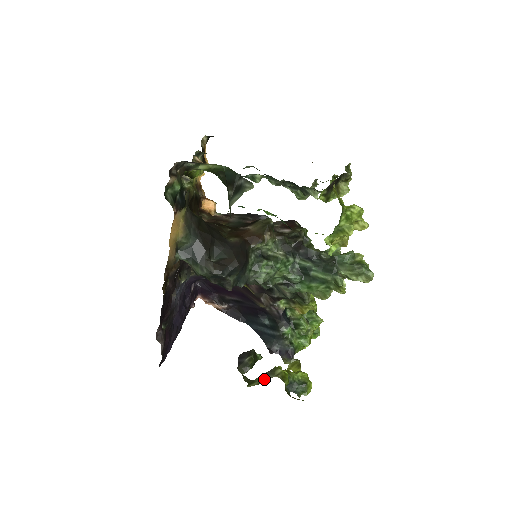
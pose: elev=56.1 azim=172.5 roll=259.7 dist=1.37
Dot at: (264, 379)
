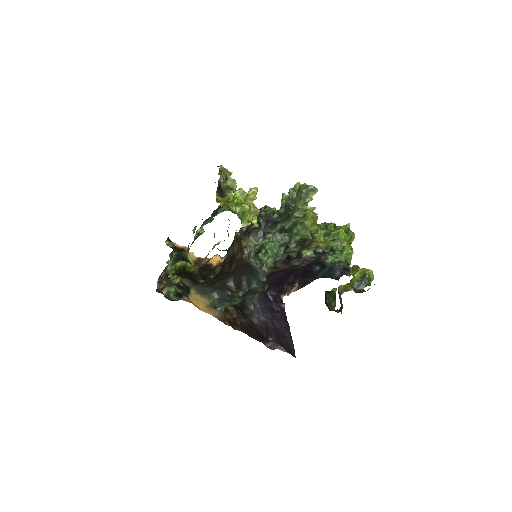
Dot at: (341, 301)
